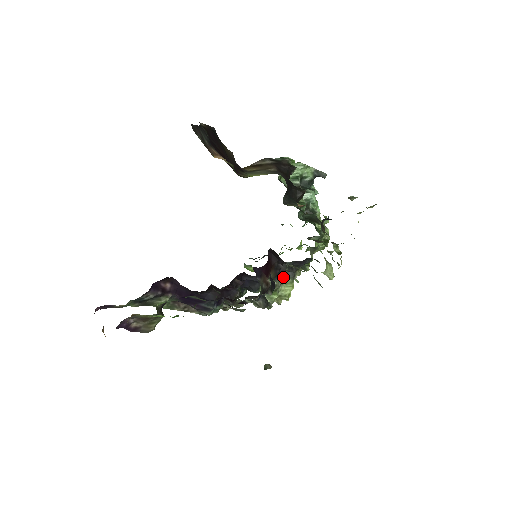
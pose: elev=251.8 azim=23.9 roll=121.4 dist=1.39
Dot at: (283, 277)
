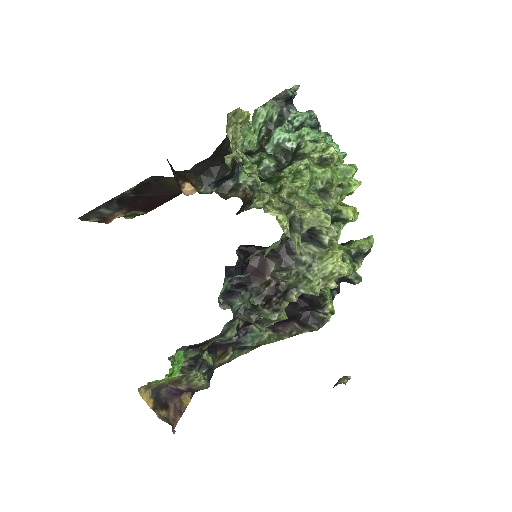
Dot at: (298, 258)
